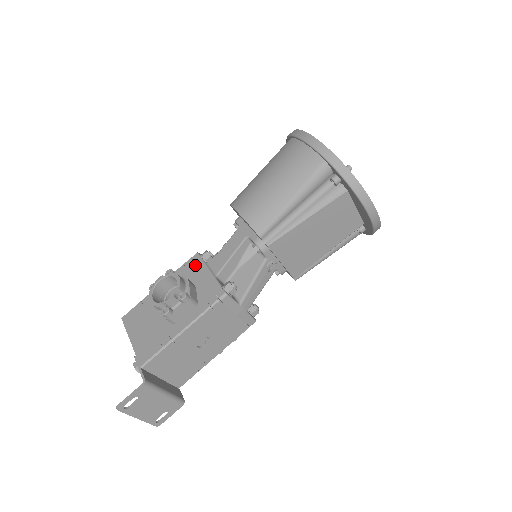
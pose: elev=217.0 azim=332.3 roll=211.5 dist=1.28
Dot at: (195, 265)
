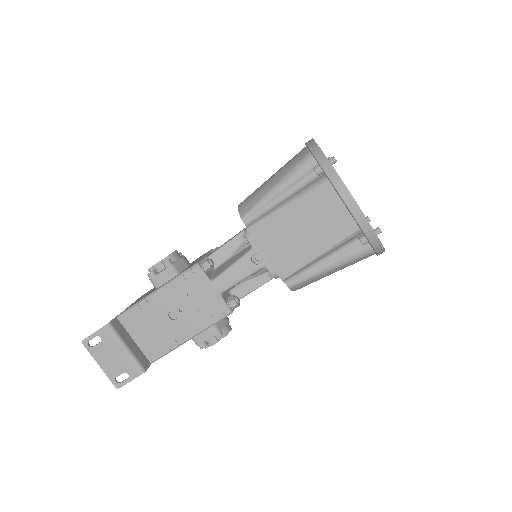
Dot at: (203, 255)
